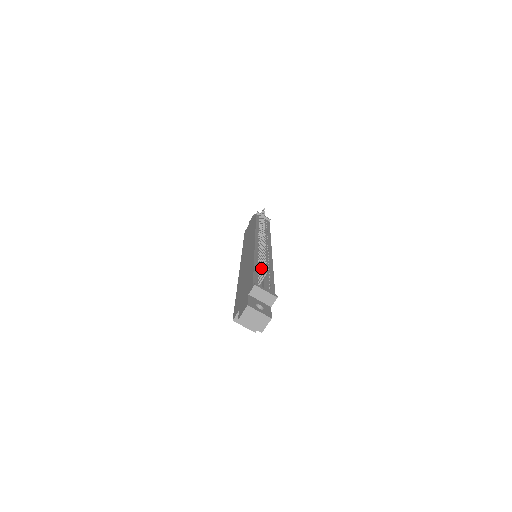
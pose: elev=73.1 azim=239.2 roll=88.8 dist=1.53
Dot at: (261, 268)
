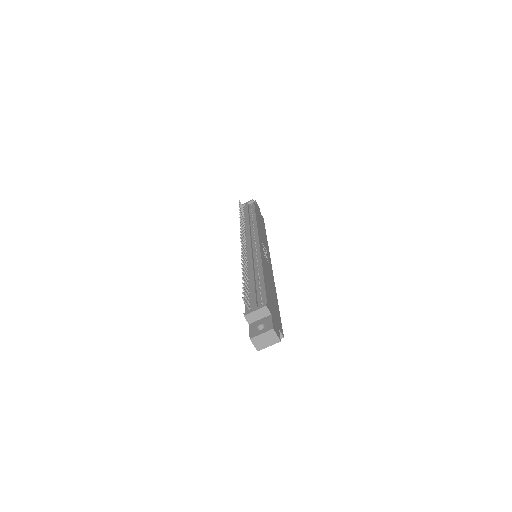
Dot at: occluded
